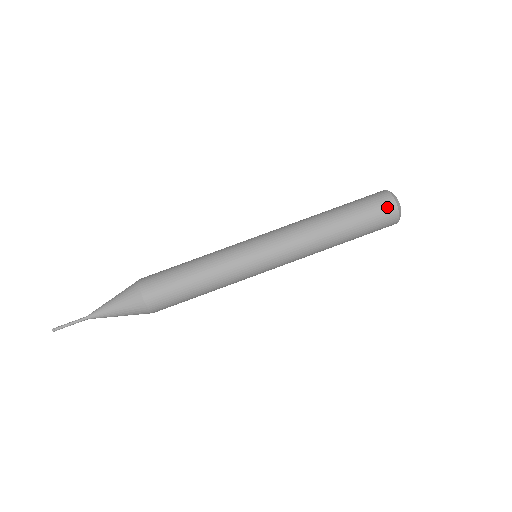
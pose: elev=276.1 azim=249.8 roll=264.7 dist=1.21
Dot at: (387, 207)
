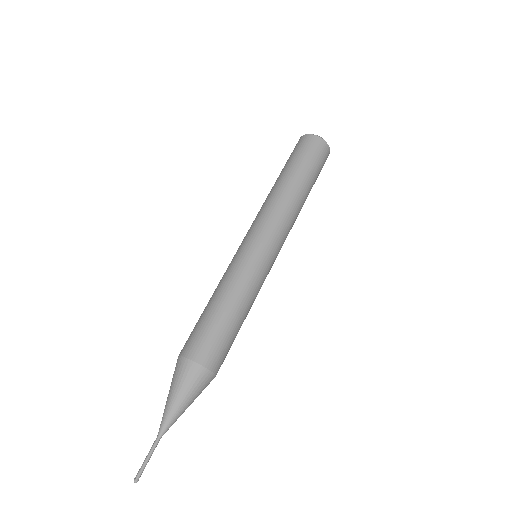
Dot at: (322, 149)
